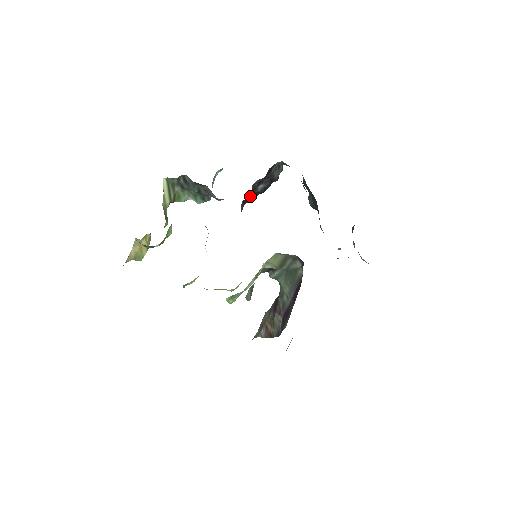
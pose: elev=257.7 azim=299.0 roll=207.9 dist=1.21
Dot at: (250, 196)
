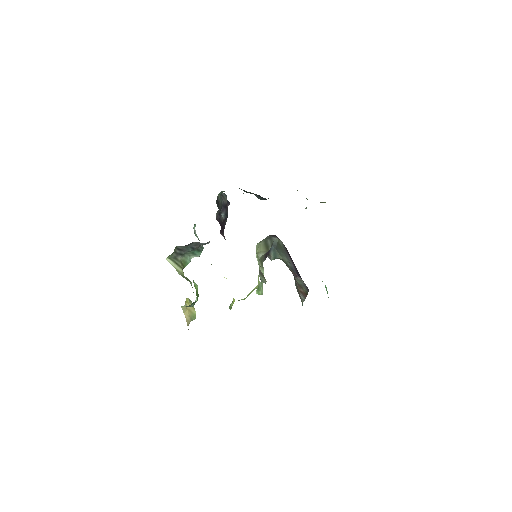
Dot at: (221, 226)
